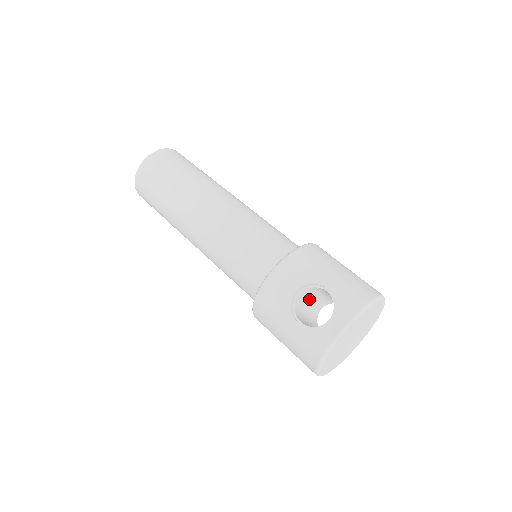
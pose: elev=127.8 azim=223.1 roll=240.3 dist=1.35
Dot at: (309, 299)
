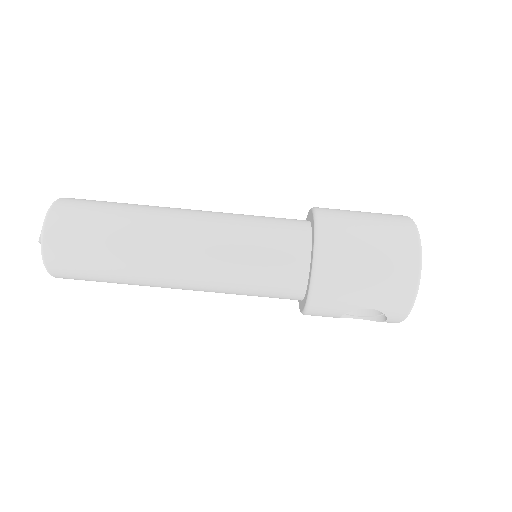
Dot at: occluded
